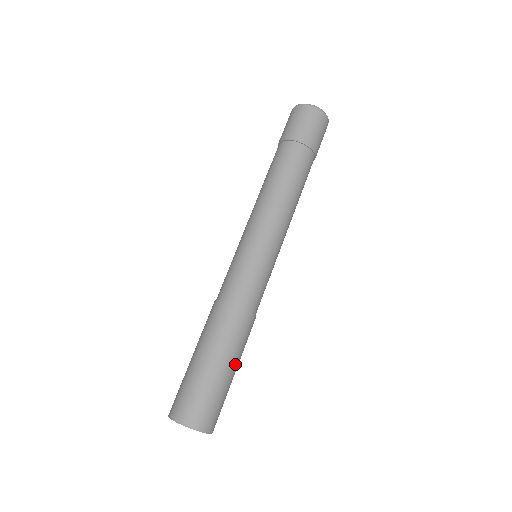
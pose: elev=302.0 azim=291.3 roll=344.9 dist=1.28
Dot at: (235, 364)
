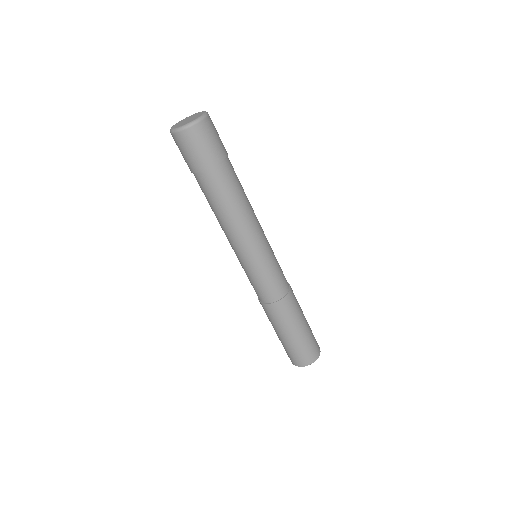
Dot at: (304, 317)
